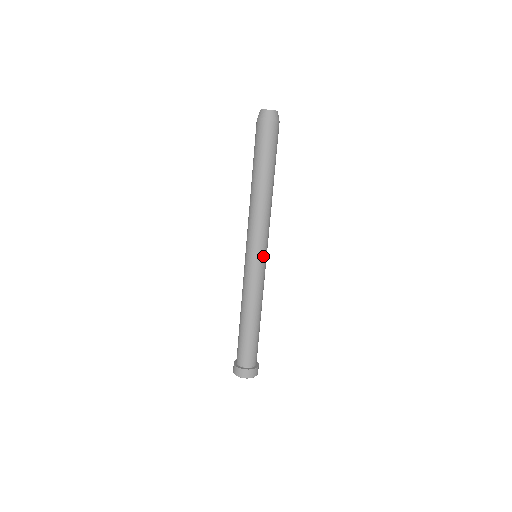
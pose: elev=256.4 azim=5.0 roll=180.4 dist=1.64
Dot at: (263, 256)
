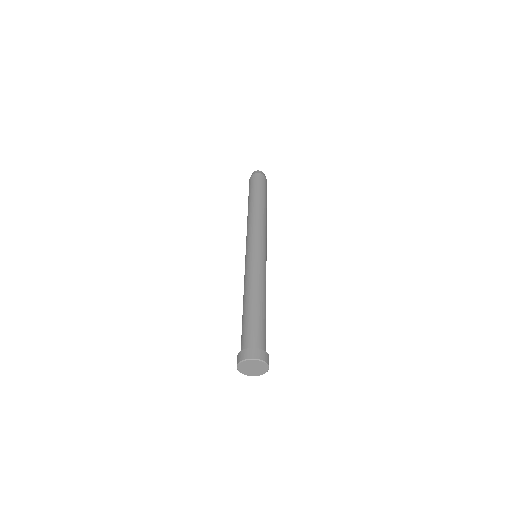
Dot at: (260, 248)
